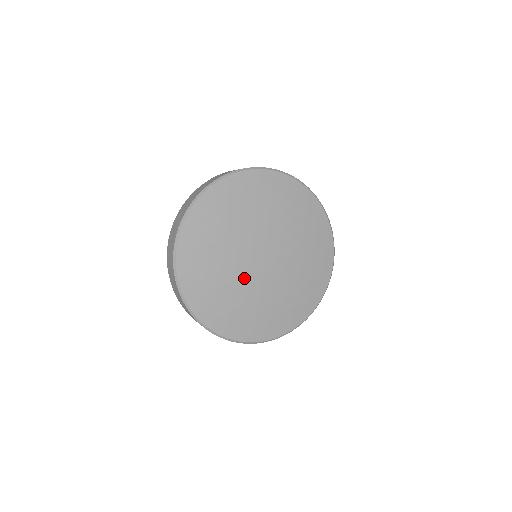
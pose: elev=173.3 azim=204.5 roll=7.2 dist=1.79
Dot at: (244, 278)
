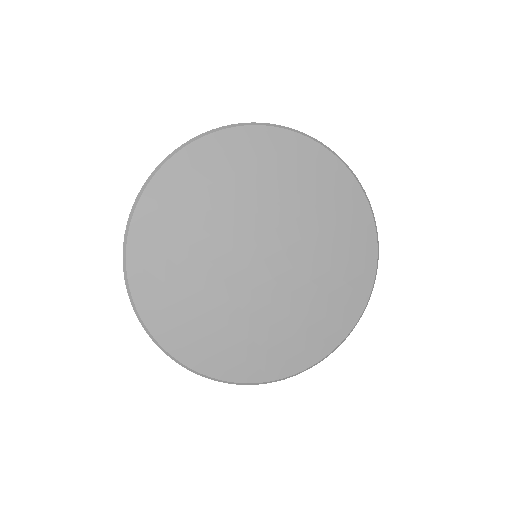
Dot at: (222, 247)
